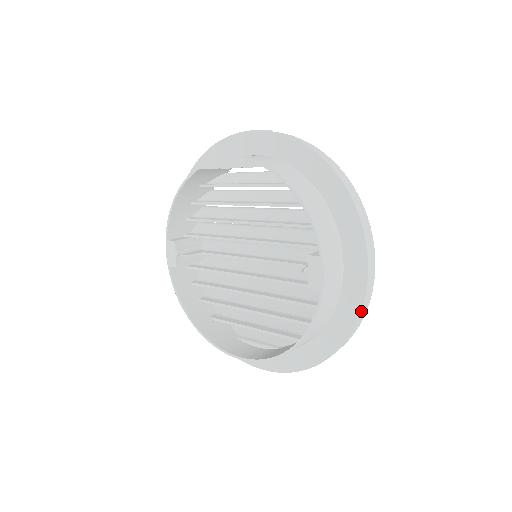
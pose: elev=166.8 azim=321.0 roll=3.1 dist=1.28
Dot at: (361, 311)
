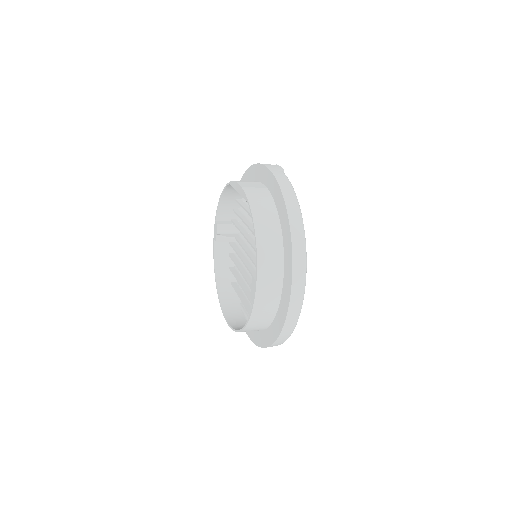
Dot at: (283, 327)
